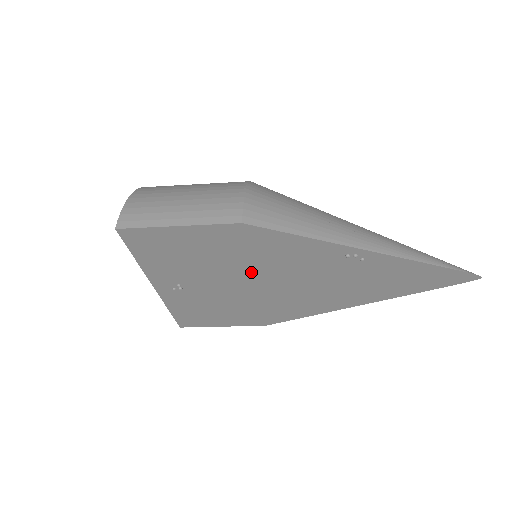
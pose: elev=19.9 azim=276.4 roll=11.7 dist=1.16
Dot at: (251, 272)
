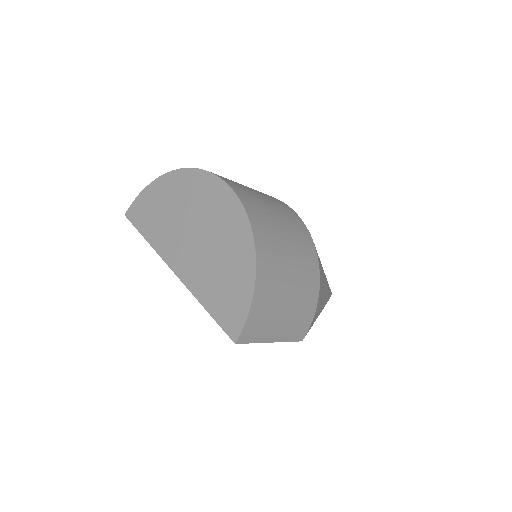
Dot at: occluded
